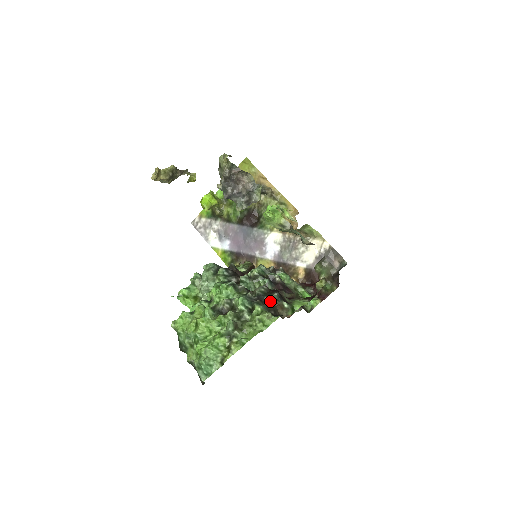
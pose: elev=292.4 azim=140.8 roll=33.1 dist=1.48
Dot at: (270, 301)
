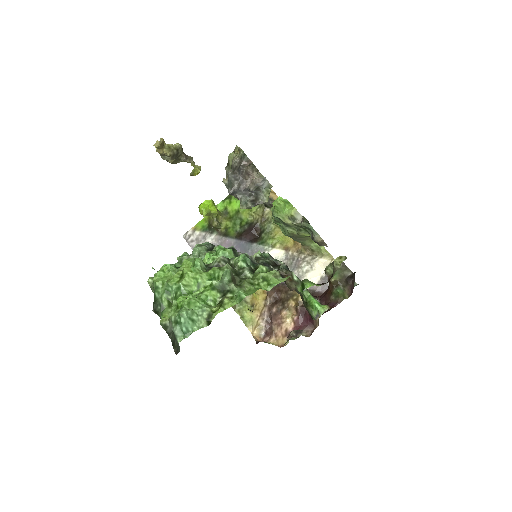
Dot at: occluded
